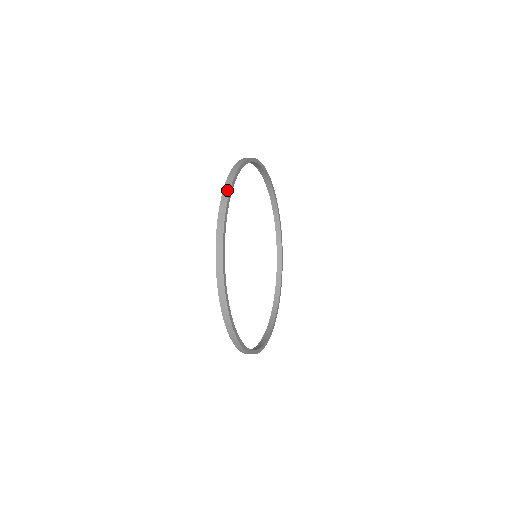
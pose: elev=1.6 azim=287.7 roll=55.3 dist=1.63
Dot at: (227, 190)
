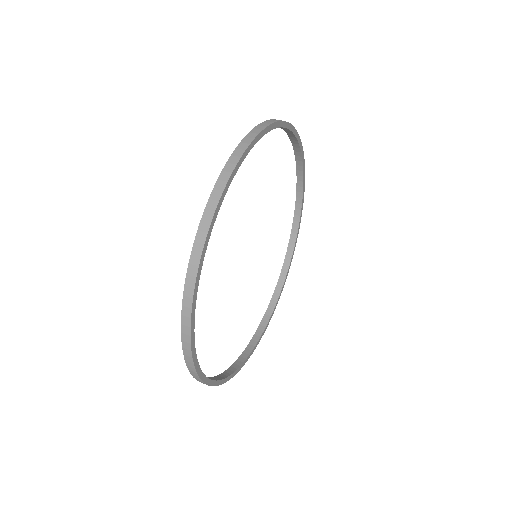
Dot at: (187, 309)
